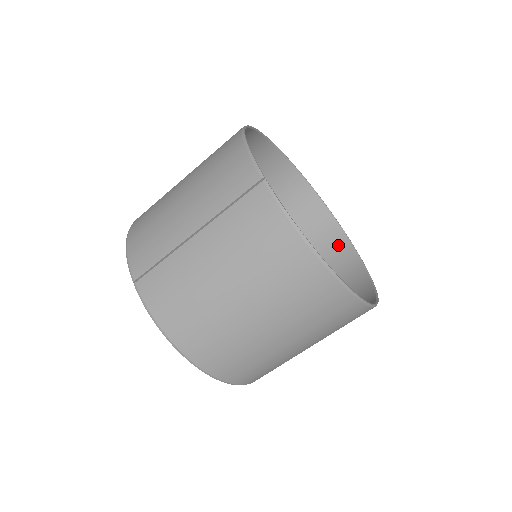
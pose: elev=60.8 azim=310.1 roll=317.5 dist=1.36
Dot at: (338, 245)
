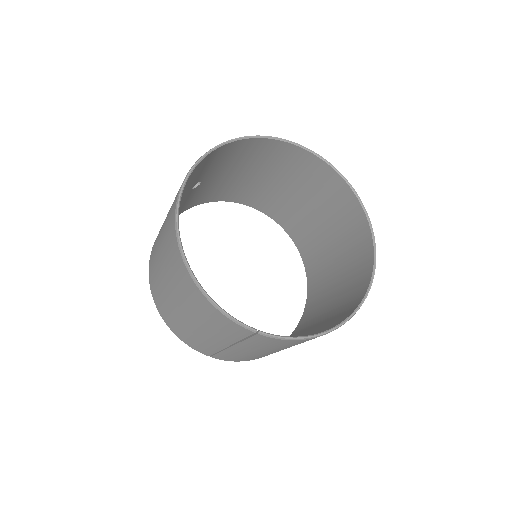
Dot at: (303, 158)
